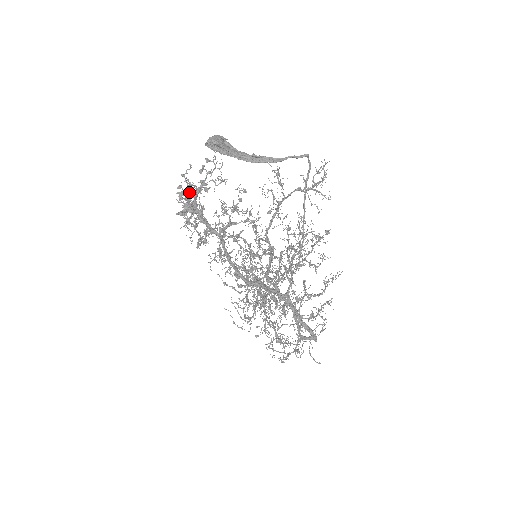
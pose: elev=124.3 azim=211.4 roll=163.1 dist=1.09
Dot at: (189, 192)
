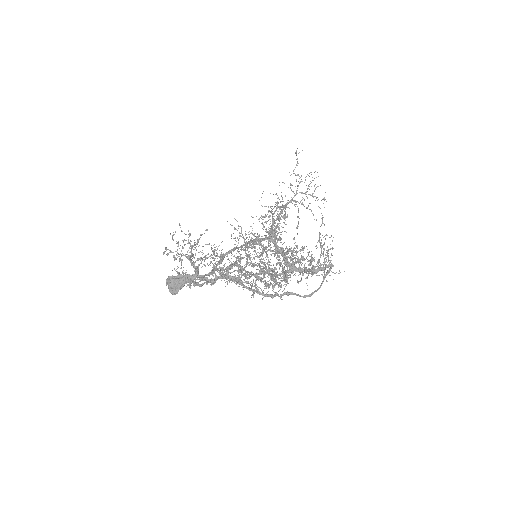
Dot at: (178, 244)
